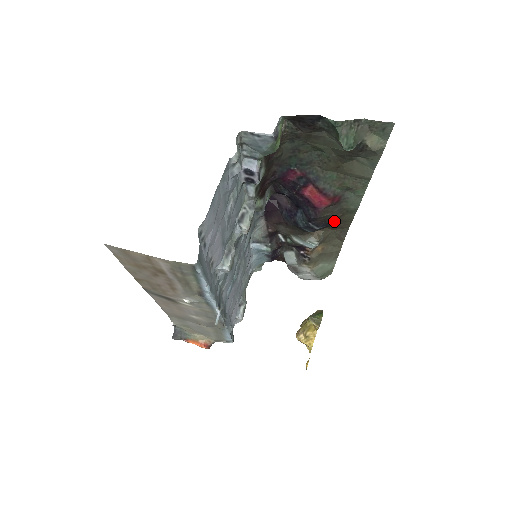
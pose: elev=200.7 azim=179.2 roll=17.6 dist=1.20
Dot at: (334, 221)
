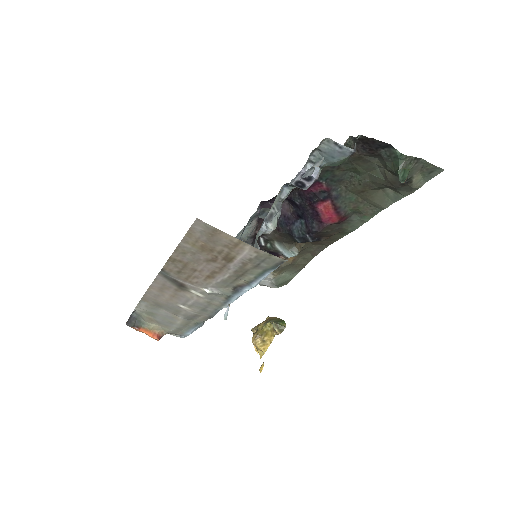
Dot at: (326, 237)
